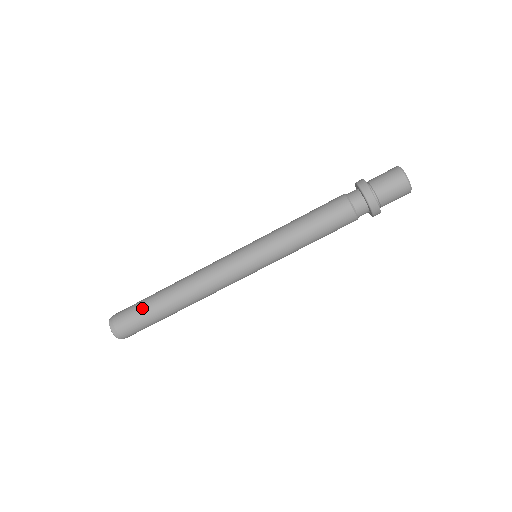
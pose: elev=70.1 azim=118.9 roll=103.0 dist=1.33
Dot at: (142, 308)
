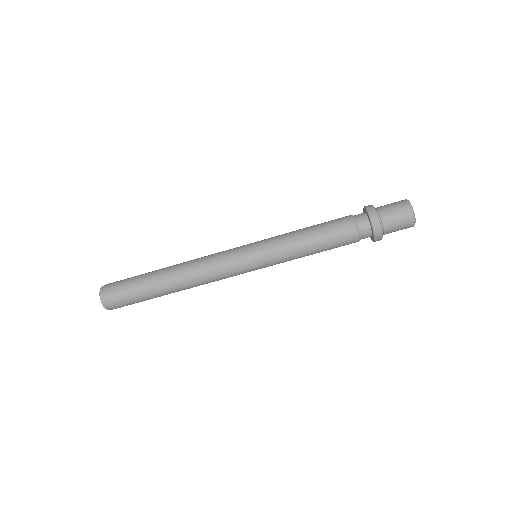
Dot at: (137, 292)
